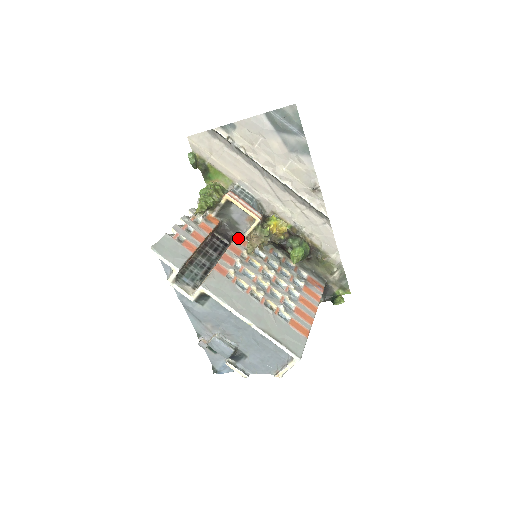
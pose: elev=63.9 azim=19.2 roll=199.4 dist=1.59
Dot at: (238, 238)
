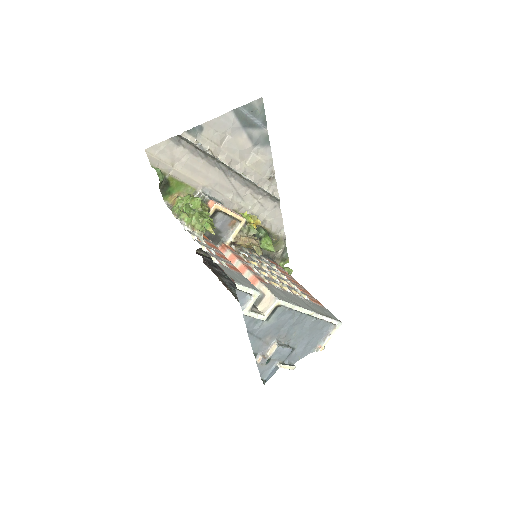
Dot at: (226, 246)
